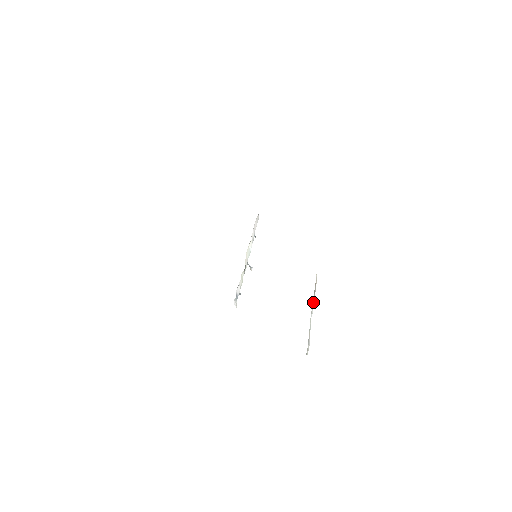
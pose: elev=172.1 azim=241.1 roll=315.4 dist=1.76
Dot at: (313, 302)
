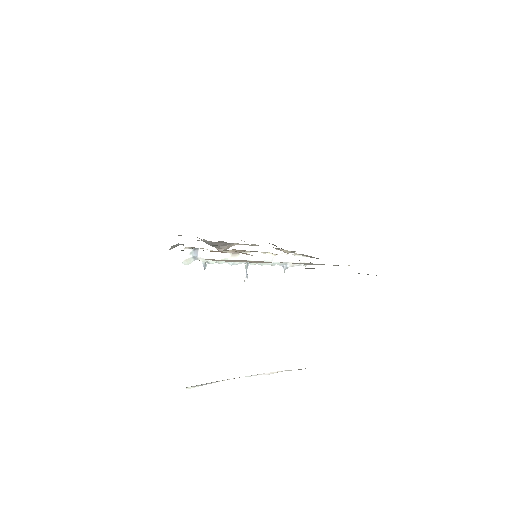
Dot at: (265, 373)
